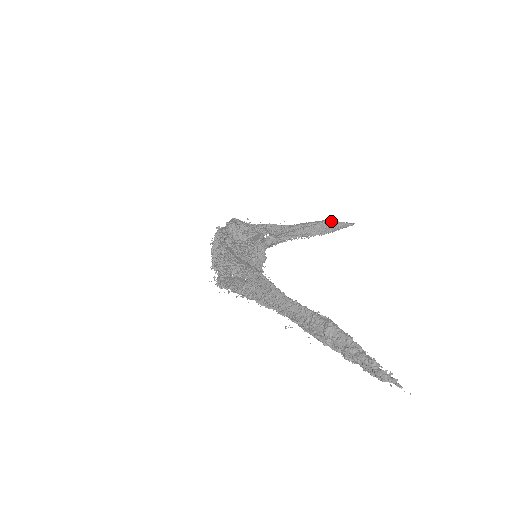
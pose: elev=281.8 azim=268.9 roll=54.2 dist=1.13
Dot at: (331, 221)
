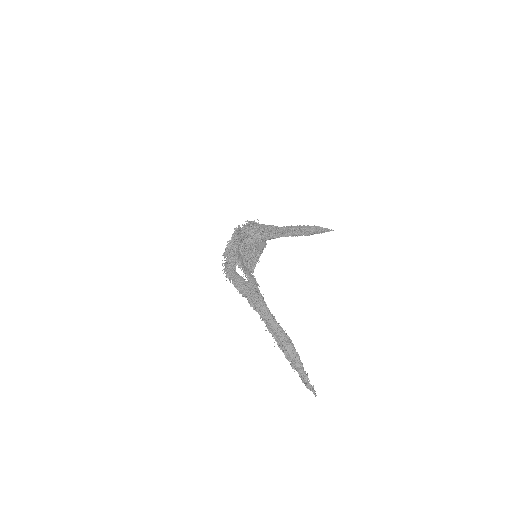
Dot at: (318, 227)
